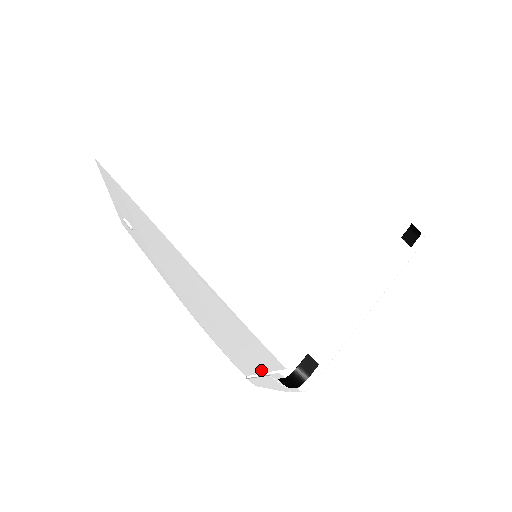
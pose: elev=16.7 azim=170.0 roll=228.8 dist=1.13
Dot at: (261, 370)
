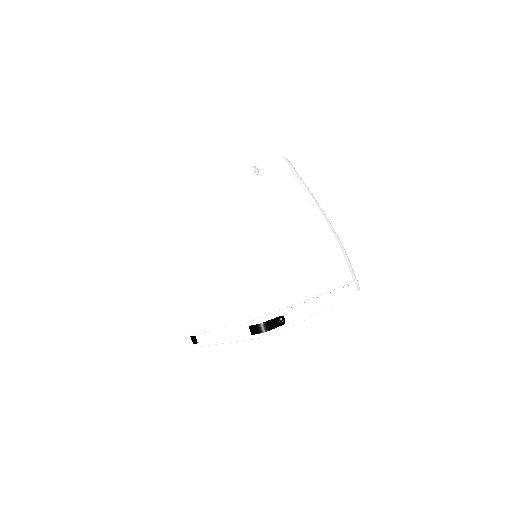
Dot at: occluded
